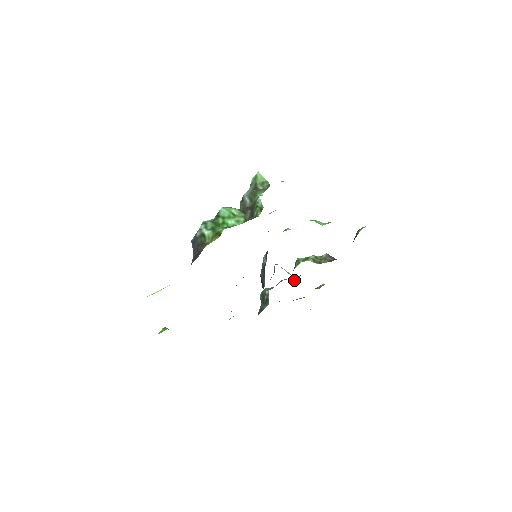
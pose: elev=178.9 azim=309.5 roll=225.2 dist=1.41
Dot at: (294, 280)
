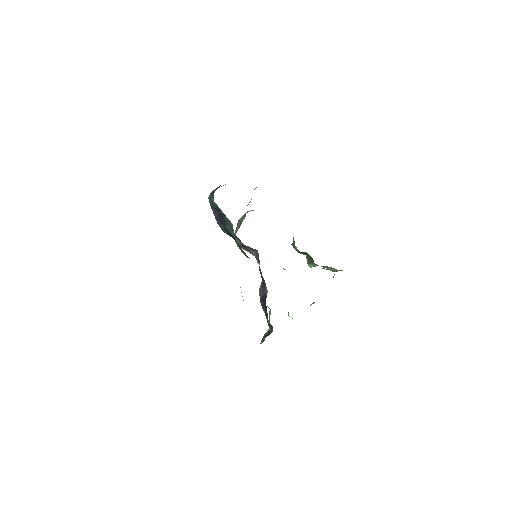
Dot at: occluded
